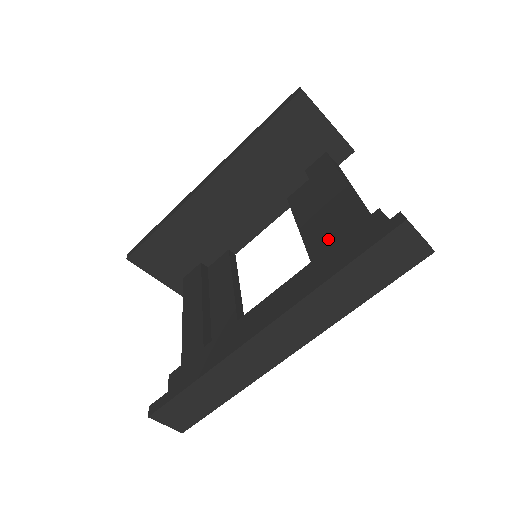
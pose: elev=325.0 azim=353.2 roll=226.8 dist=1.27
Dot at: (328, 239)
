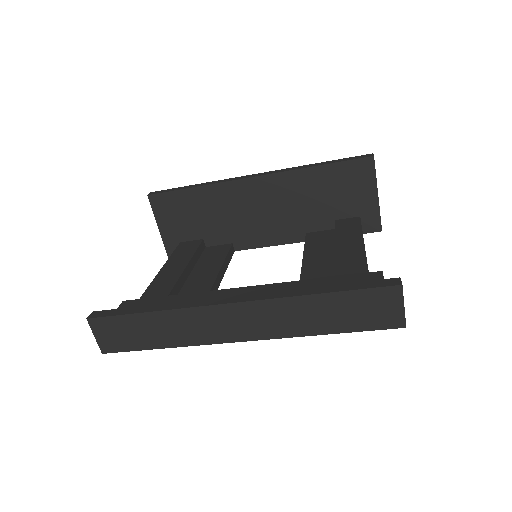
Dot at: (324, 276)
